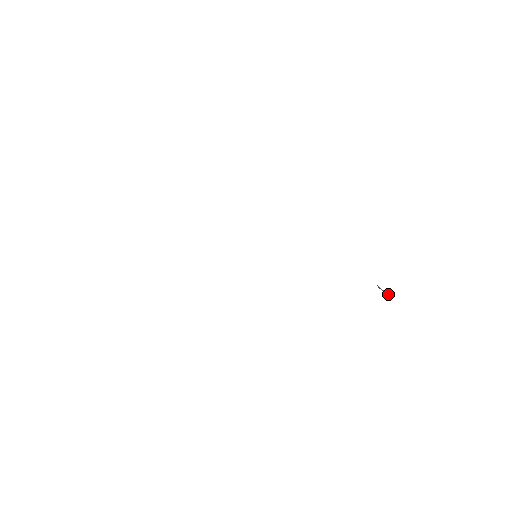
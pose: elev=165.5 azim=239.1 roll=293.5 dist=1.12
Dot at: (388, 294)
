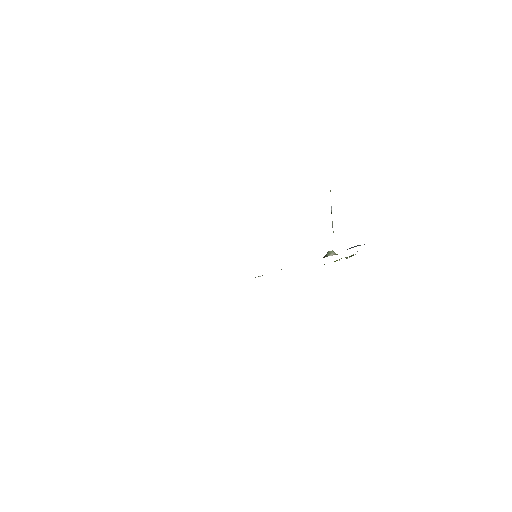
Dot at: occluded
